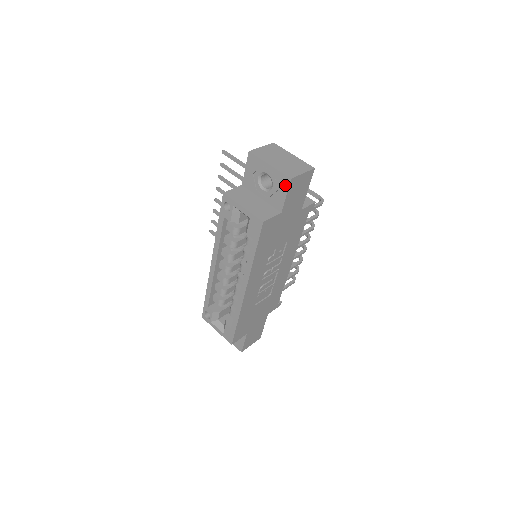
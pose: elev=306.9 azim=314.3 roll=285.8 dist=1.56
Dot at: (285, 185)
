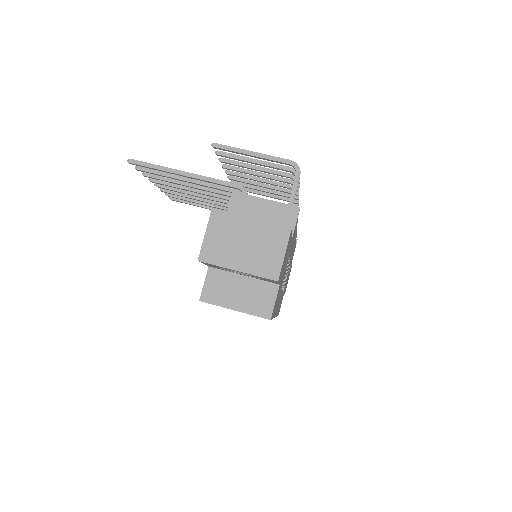
Dot at: occluded
